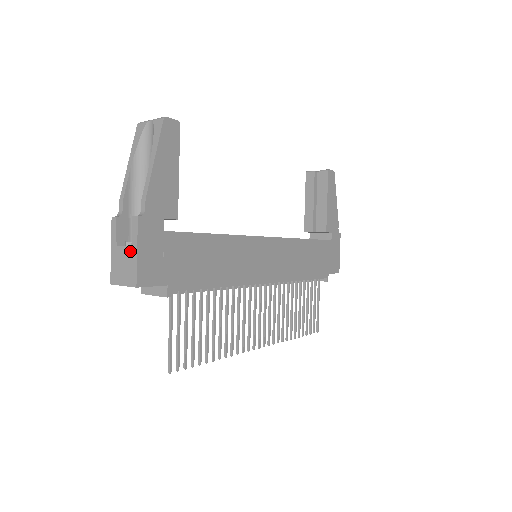
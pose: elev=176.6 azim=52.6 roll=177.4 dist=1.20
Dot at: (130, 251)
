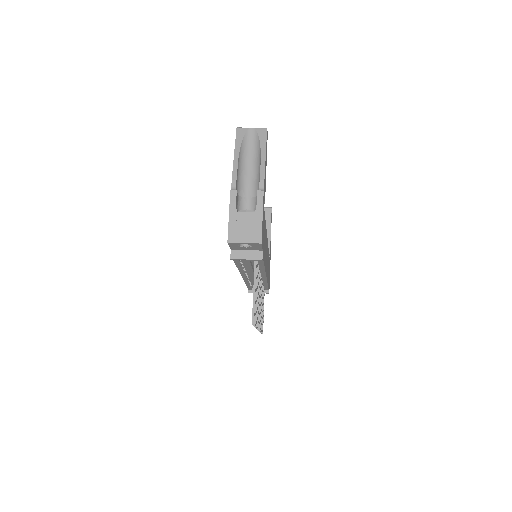
Dot at: (254, 216)
